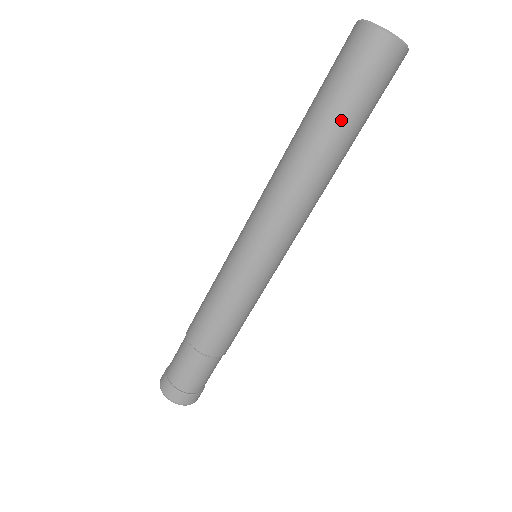
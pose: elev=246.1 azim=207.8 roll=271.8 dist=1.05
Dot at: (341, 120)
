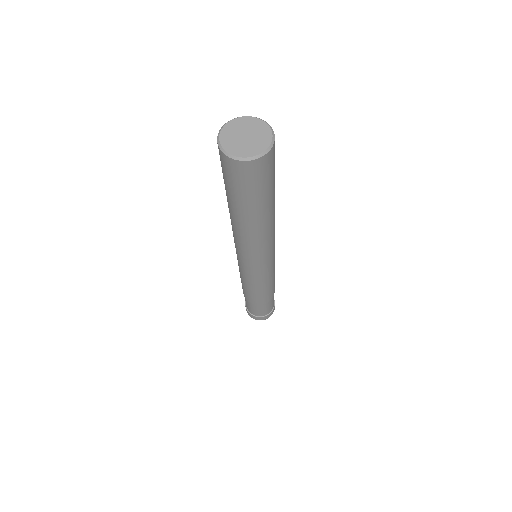
Dot at: (238, 206)
